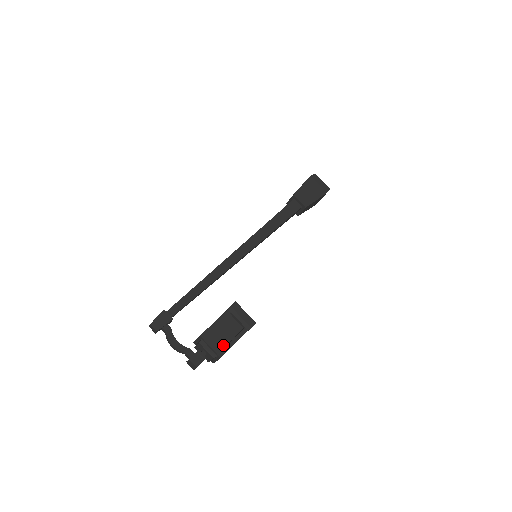
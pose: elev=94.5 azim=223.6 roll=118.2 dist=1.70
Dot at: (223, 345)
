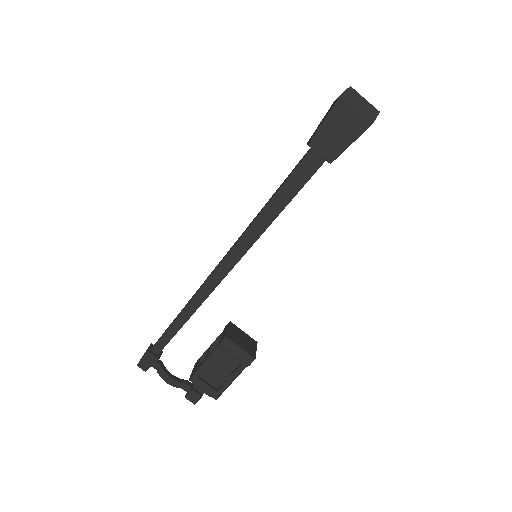
Dot at: (219, 383)
